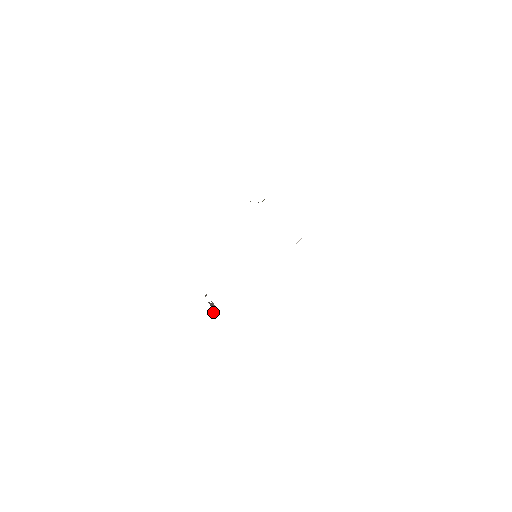
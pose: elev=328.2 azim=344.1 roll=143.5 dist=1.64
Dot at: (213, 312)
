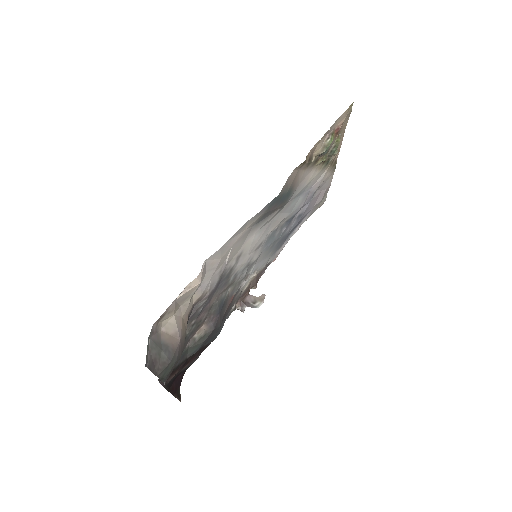
Dot at: (241, 310)
